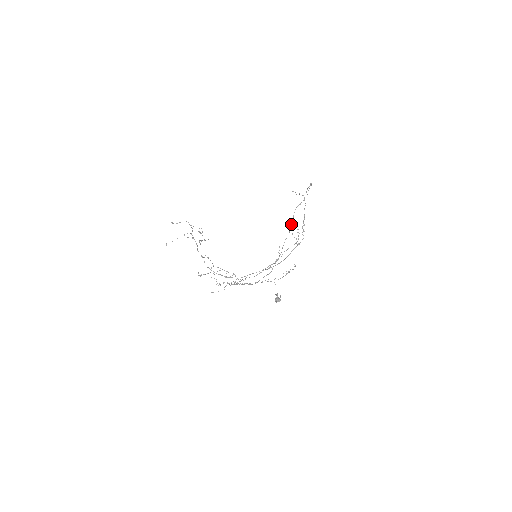
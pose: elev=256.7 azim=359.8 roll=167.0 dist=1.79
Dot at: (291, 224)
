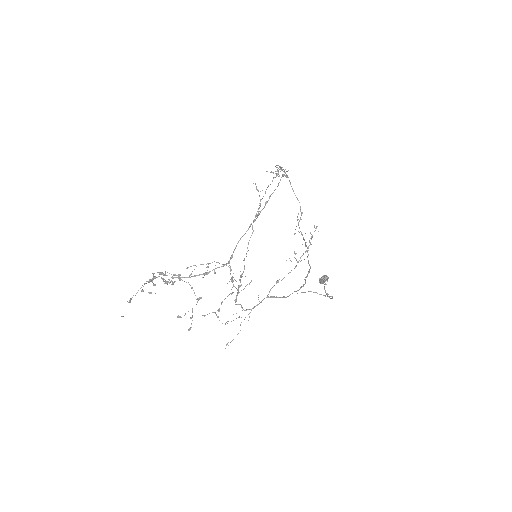
Dot at: occluded
